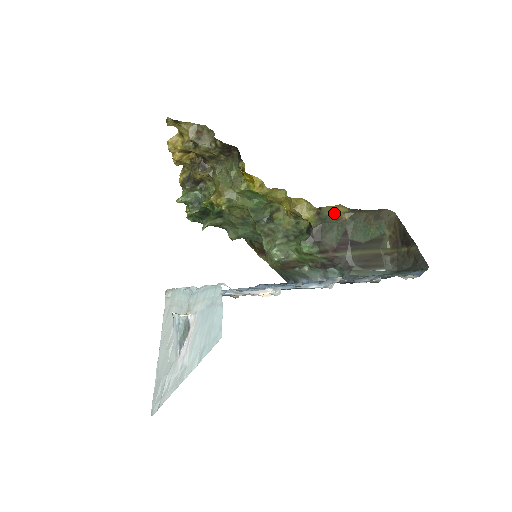
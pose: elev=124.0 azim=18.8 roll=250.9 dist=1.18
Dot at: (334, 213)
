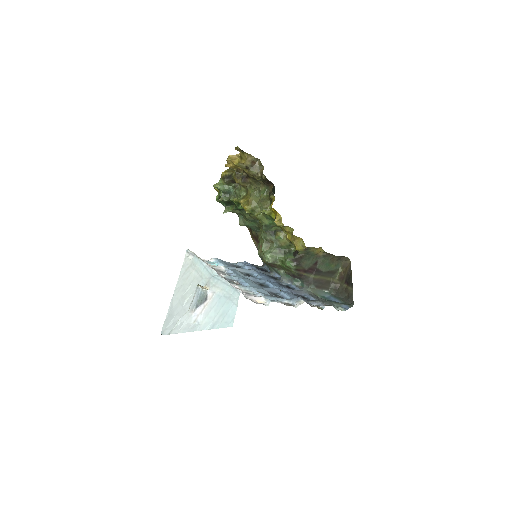
Dot at: (315, 251)
